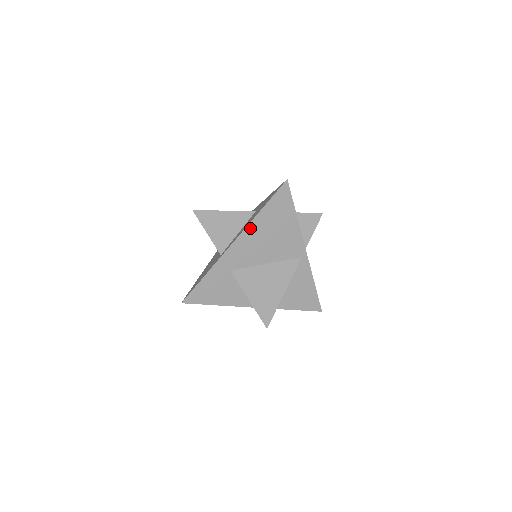
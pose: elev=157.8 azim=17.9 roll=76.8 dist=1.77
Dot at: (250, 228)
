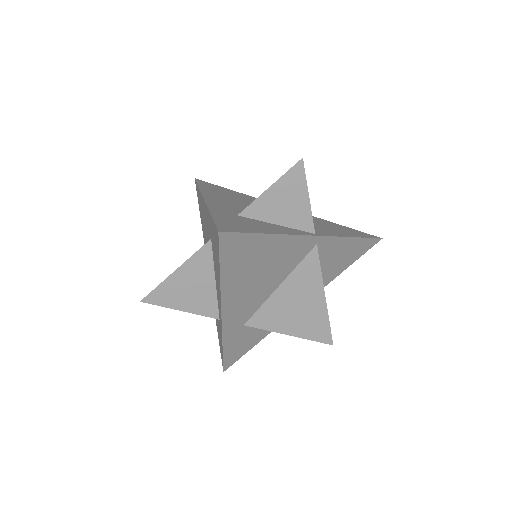
Dot at: (226, 296)
